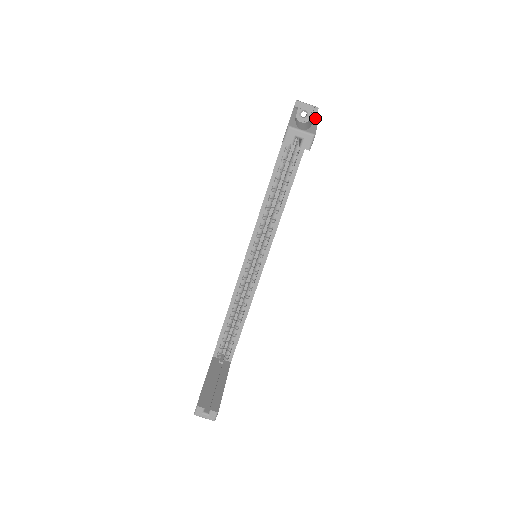
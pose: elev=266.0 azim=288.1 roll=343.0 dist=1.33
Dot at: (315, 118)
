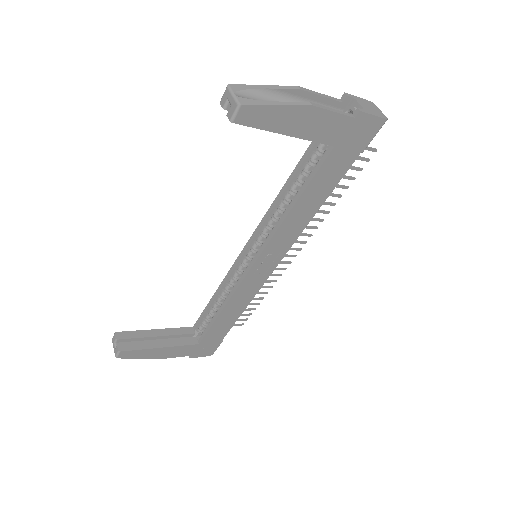
Dot at: (298, 102)
